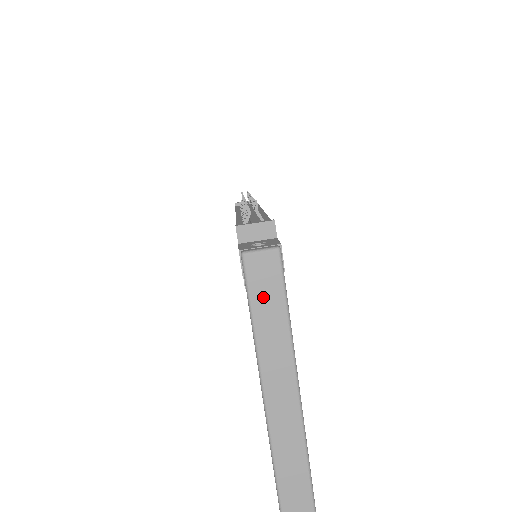
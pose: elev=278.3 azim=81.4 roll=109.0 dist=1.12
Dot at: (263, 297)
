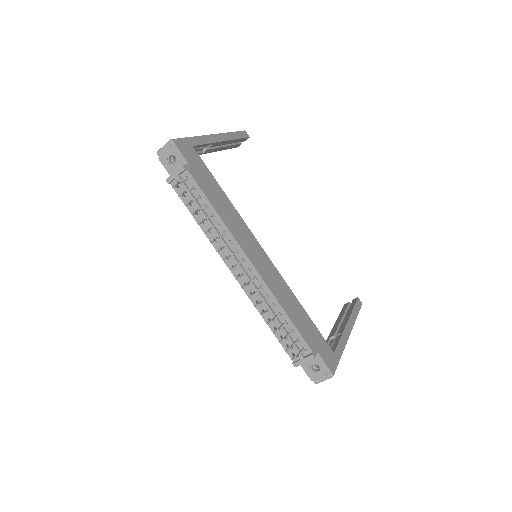
Dot at: occluded
